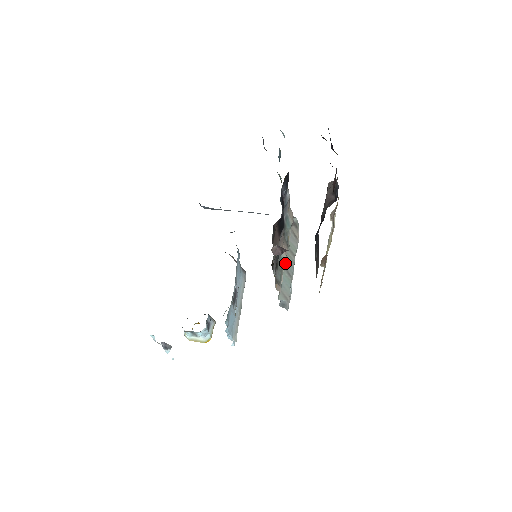
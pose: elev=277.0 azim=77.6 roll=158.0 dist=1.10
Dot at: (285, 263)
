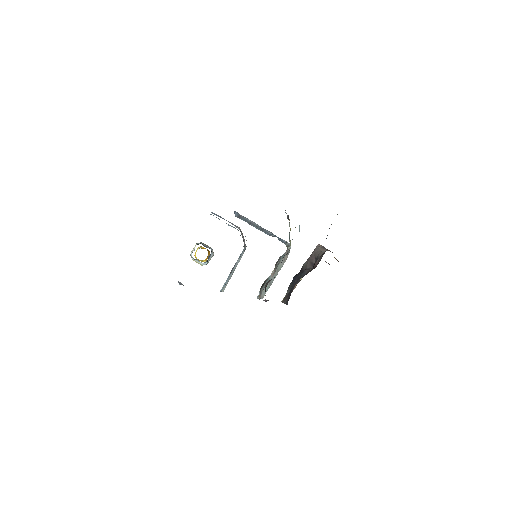
Dot at: occluded
